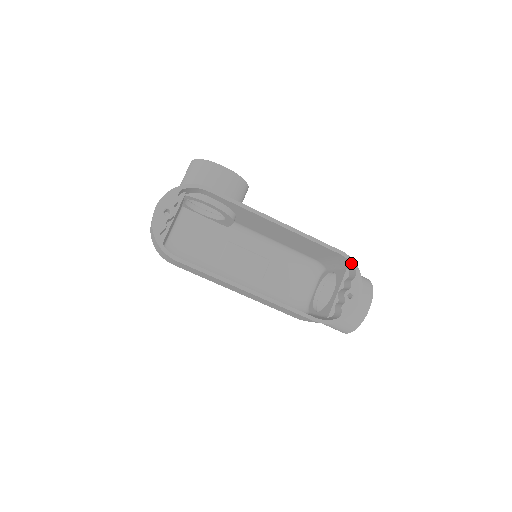
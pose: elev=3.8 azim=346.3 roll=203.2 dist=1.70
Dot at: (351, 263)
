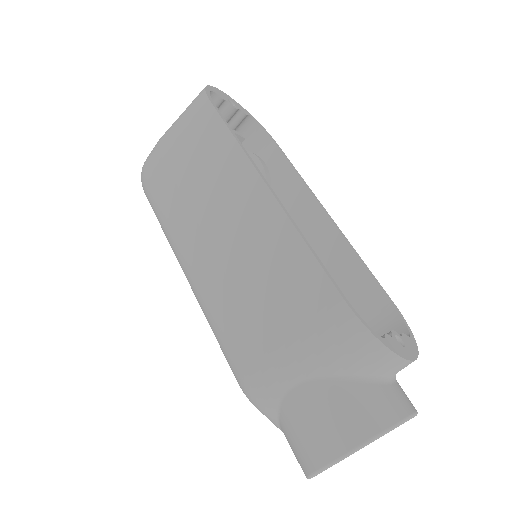
Dot at: (404, 322)
